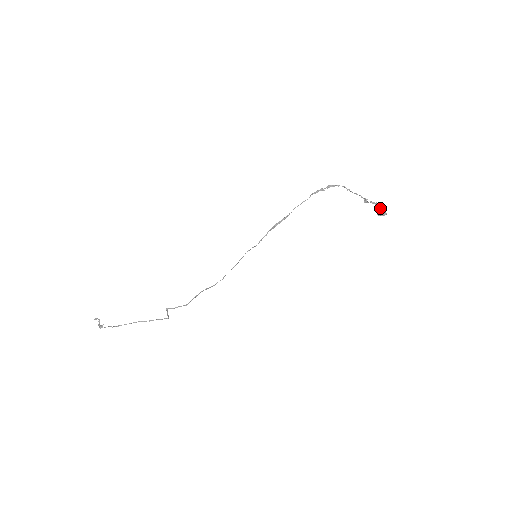
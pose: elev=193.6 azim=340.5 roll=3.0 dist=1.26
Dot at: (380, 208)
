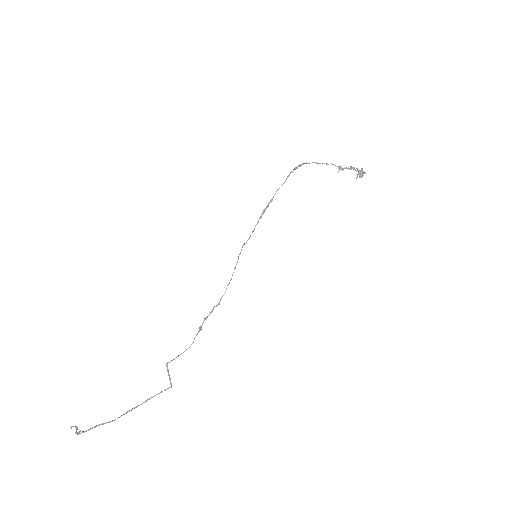
Dot at: (357, 170)
